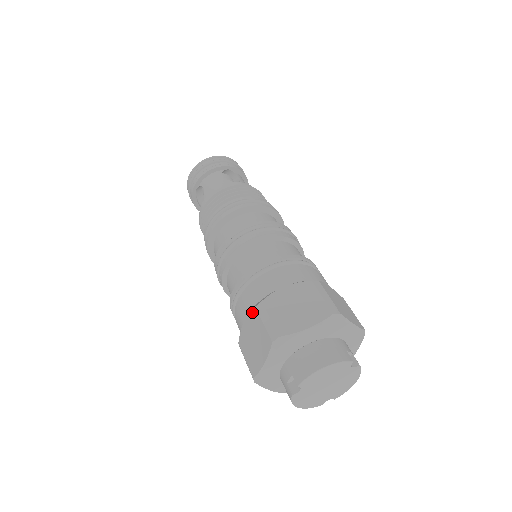
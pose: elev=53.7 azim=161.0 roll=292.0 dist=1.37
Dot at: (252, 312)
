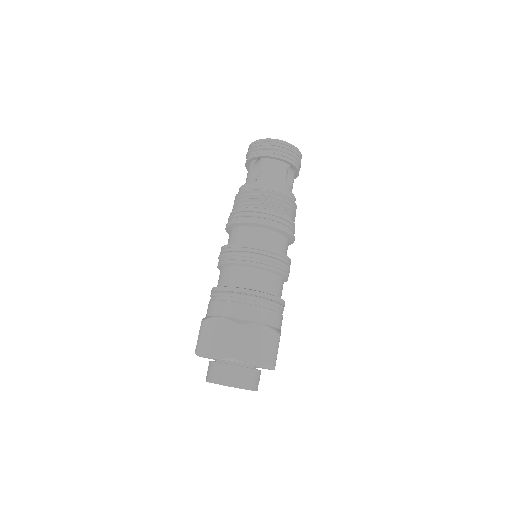
Dot at: (231, 322)
